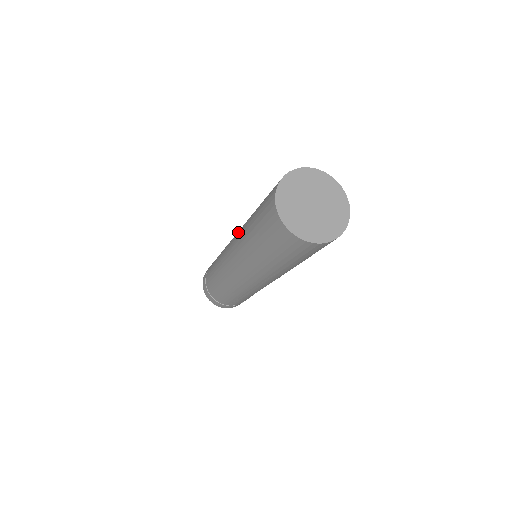
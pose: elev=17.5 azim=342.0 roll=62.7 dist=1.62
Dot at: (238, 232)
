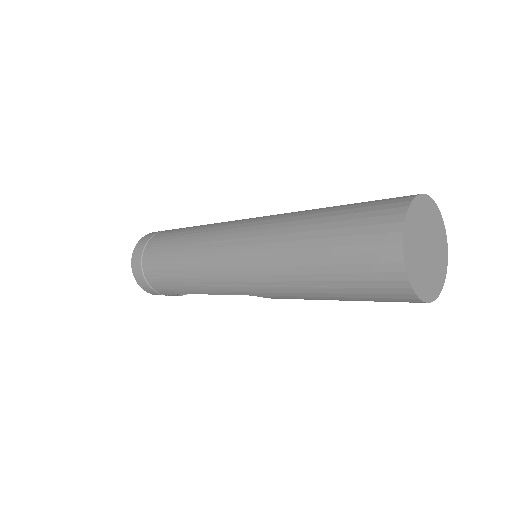
Dot at: occluded
